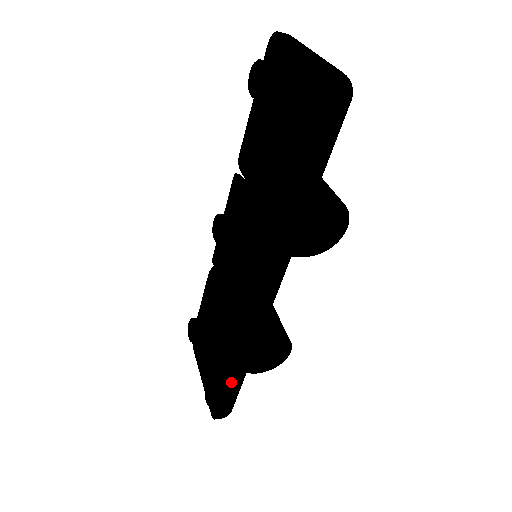
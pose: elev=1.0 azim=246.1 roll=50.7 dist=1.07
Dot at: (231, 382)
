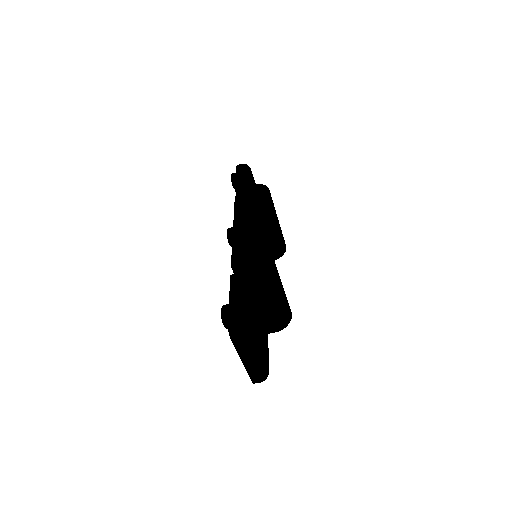
Dot at: (231, 285)
